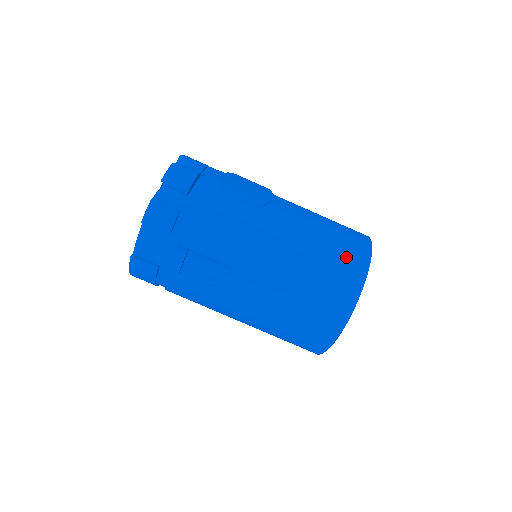
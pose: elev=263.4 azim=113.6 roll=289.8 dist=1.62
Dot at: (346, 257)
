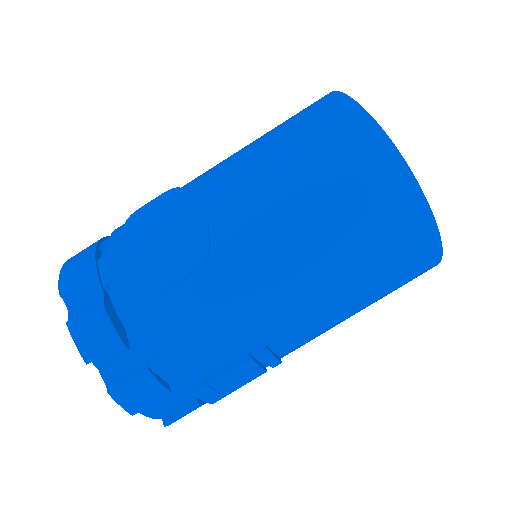
Dot at: (365, 183)
